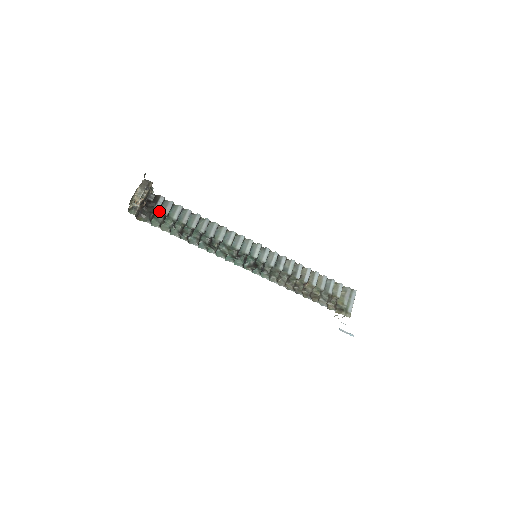
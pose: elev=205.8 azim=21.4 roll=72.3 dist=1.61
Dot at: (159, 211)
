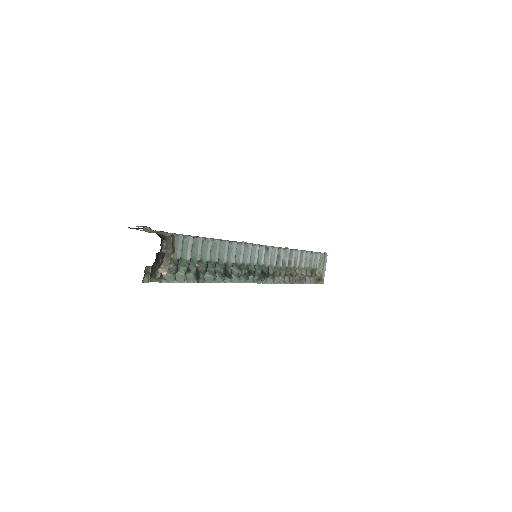
Dot at: occluded
